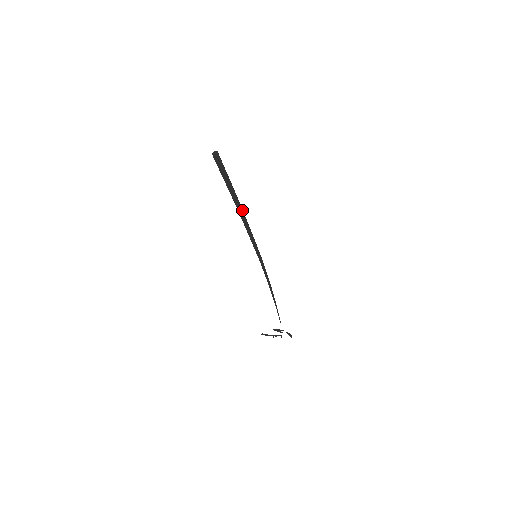
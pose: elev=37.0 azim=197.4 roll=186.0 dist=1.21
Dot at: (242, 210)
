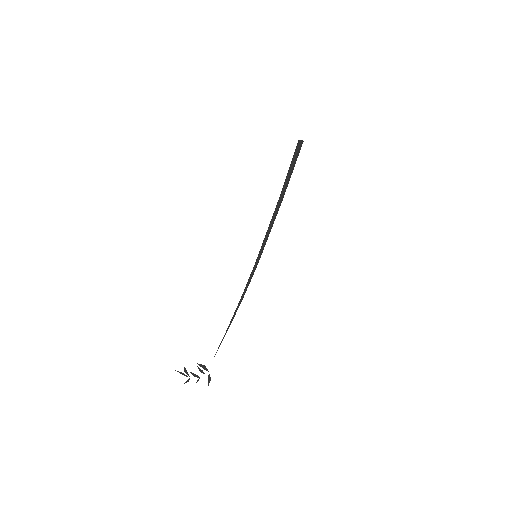
Dot at: occluded
